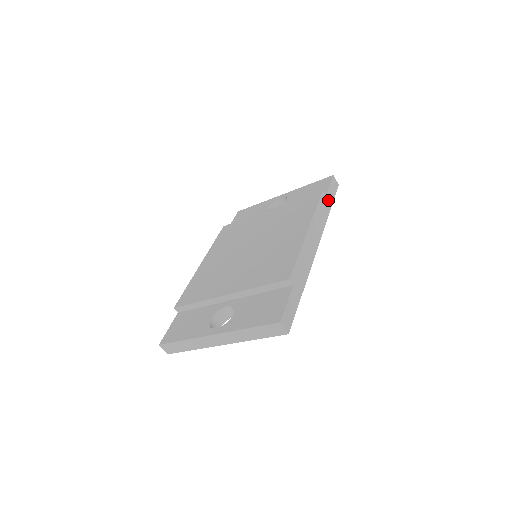
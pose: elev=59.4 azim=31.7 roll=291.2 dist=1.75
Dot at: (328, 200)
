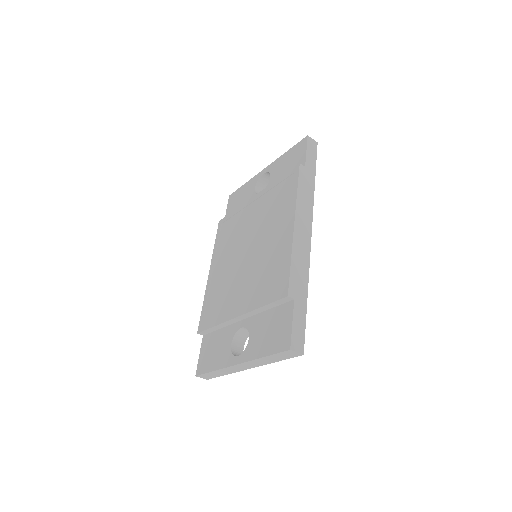
Dot at: (309, 171)
